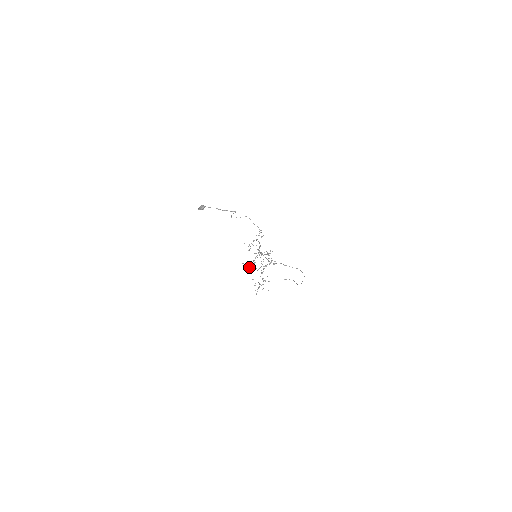
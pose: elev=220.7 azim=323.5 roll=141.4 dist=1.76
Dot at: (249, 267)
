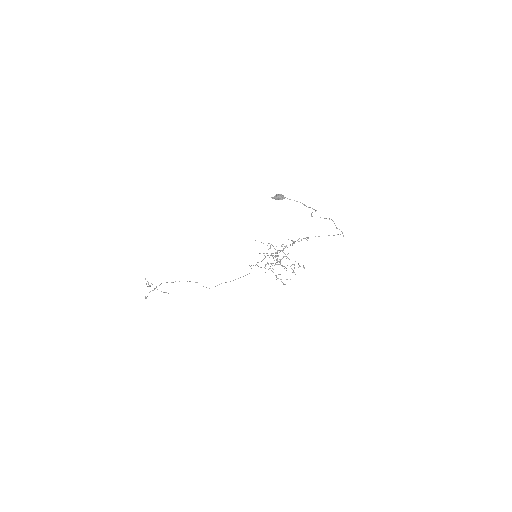
Dot at: occluded
